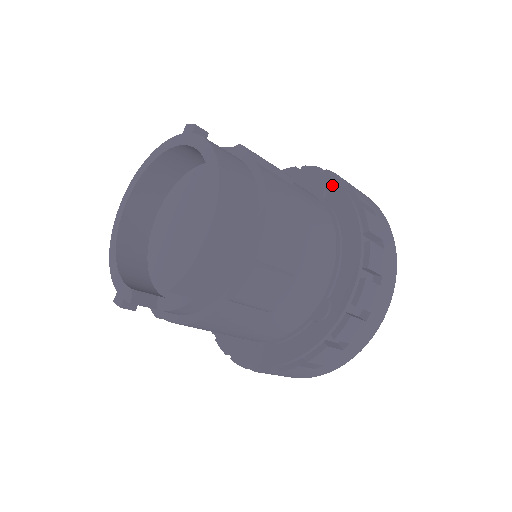
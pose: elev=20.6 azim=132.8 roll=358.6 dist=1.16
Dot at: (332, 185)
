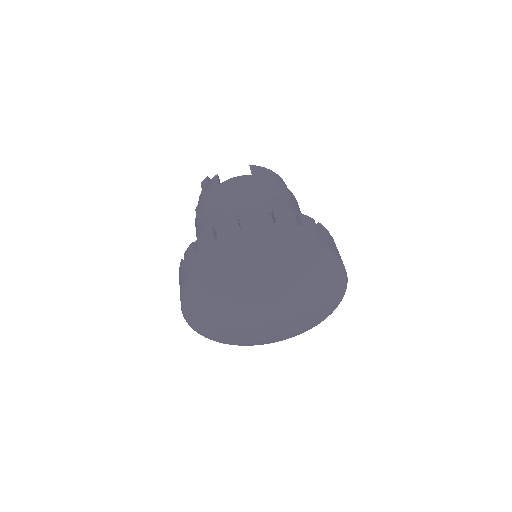
Dot at: occluded
